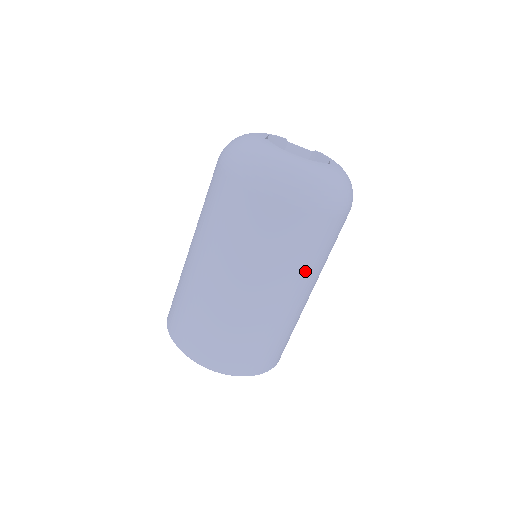
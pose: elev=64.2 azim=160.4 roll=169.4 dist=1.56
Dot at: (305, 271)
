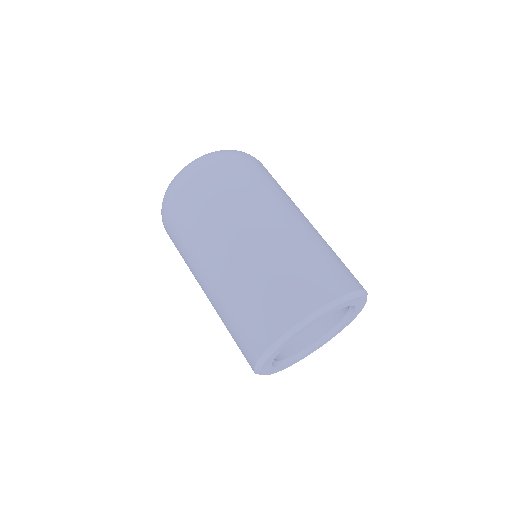
Dot at: (279, 194)
